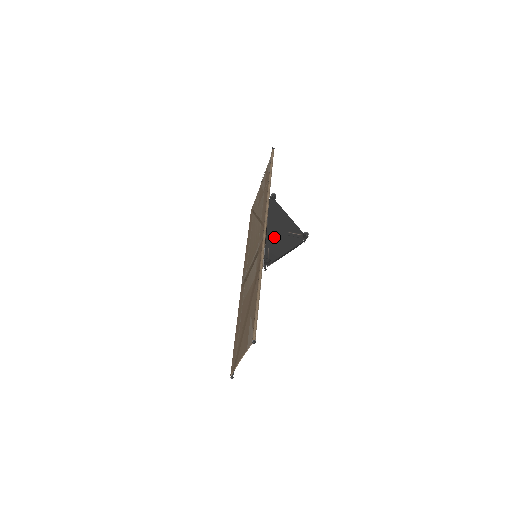
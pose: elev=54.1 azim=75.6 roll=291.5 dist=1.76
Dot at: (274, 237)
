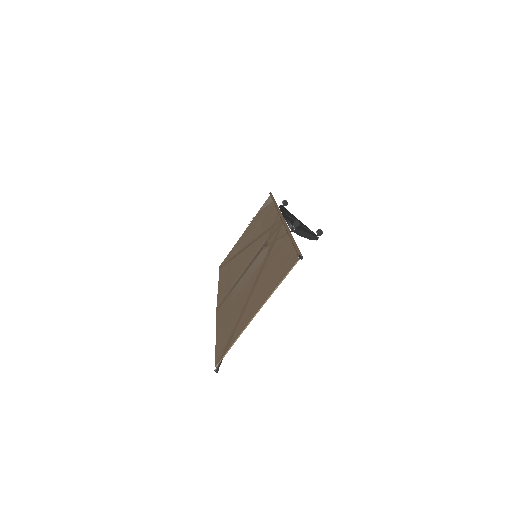
Dot at: occluded
